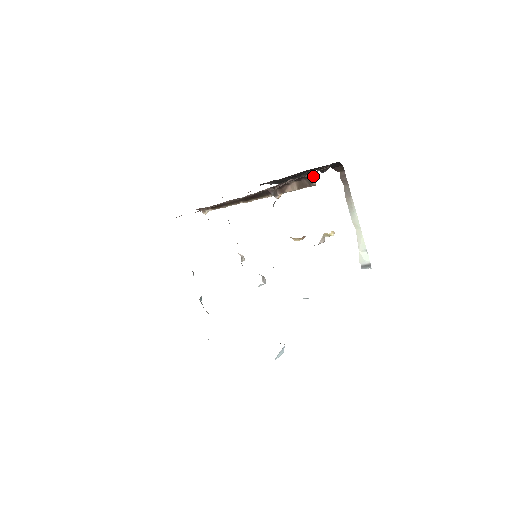
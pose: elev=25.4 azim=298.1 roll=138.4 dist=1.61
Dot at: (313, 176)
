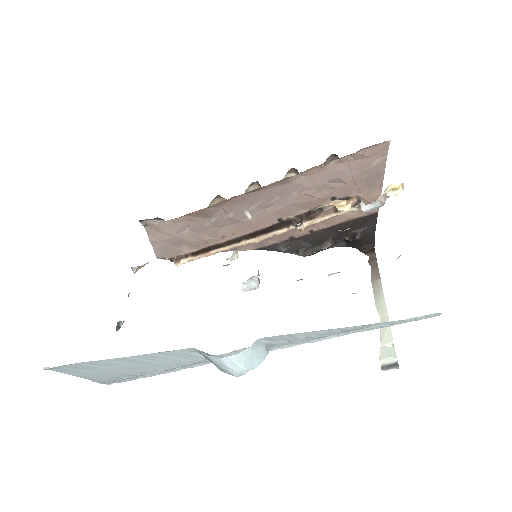
Dot at: occluded
